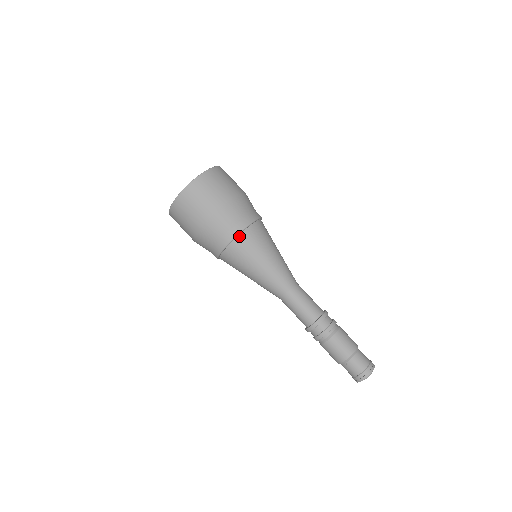
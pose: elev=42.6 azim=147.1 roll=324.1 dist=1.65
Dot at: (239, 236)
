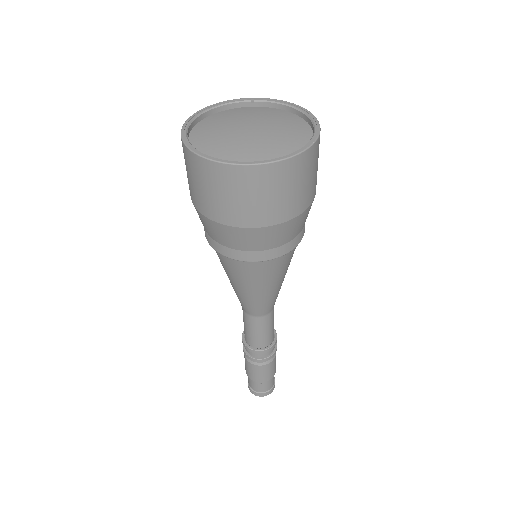
Dot at: (286, 253)
